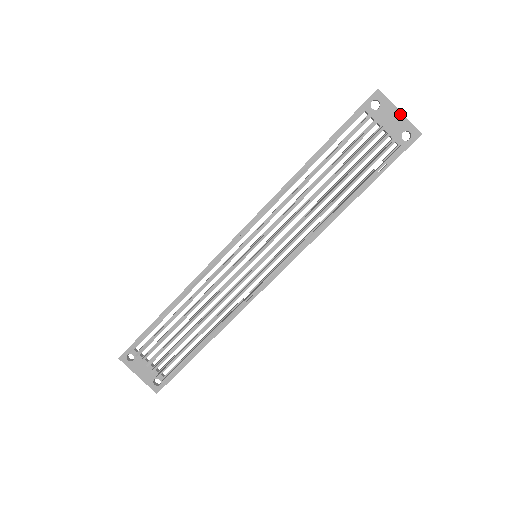
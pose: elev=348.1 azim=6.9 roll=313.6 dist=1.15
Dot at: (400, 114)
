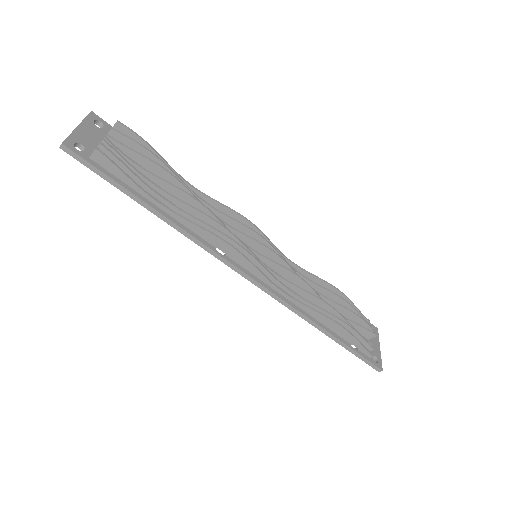
Dot at: (379, 349)
